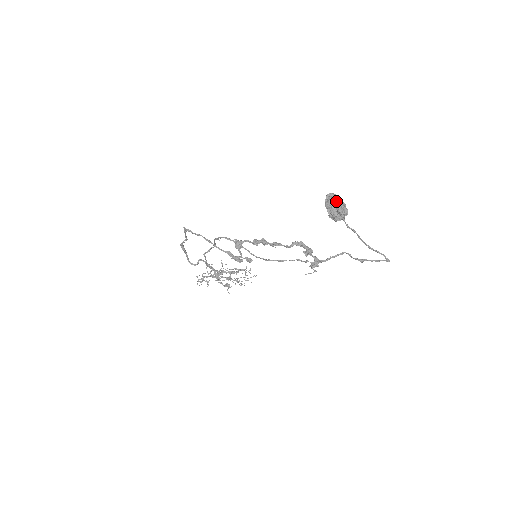
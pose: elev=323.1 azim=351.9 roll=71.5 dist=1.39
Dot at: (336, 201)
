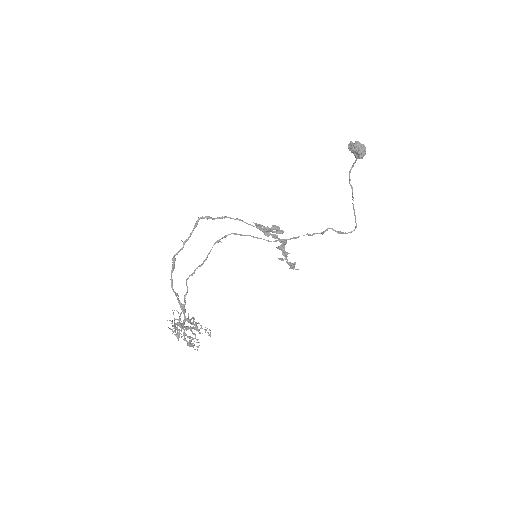
Dot at: occluded
